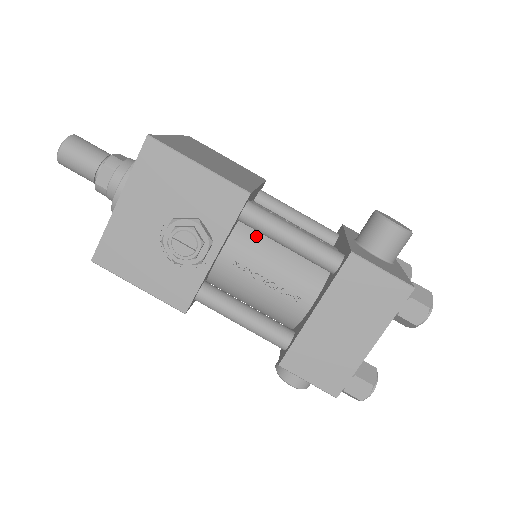
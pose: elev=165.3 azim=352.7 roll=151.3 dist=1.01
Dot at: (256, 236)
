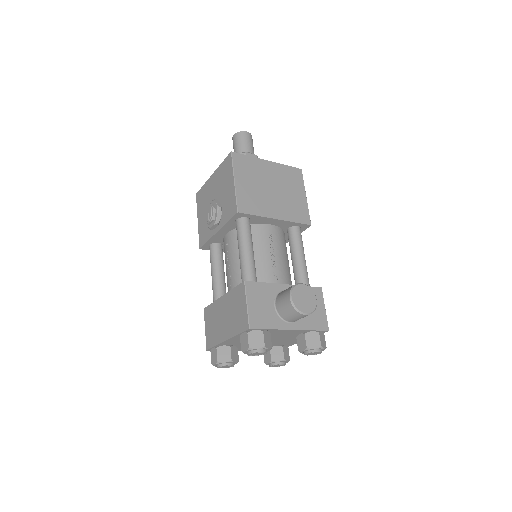
Dot at: occluded
